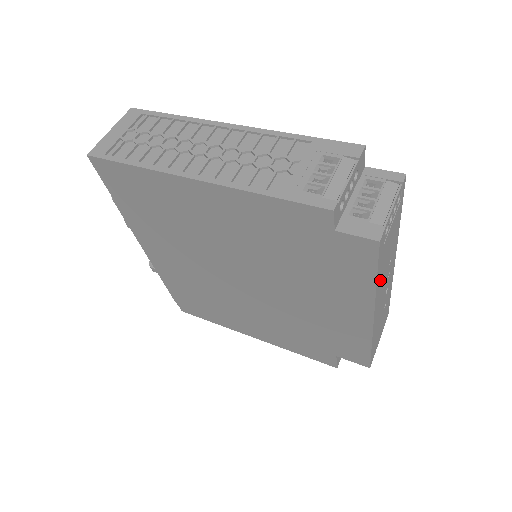
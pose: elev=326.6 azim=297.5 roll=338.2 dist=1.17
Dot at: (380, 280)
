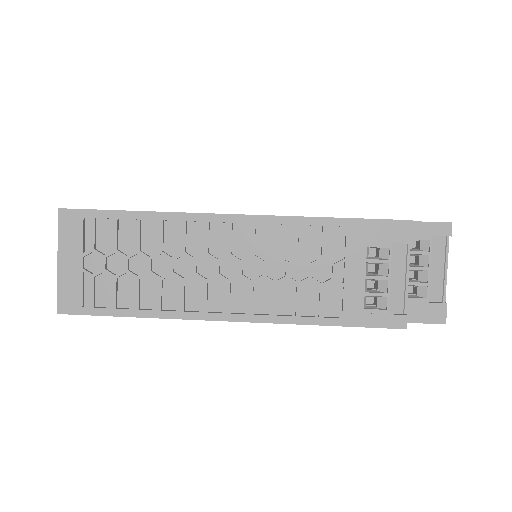
Dot at: occluded
